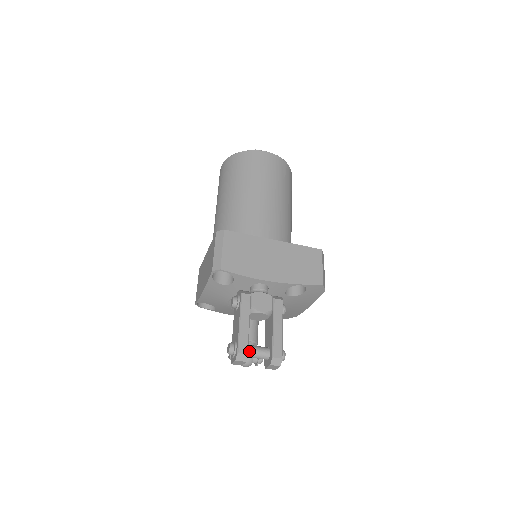
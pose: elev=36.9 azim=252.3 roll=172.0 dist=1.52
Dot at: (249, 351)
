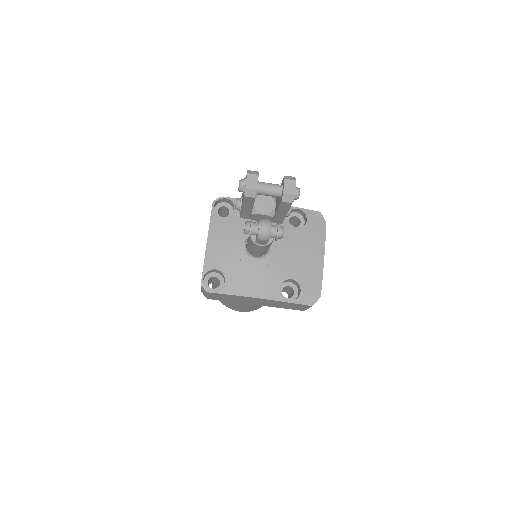
Dot at: (260, 182)
